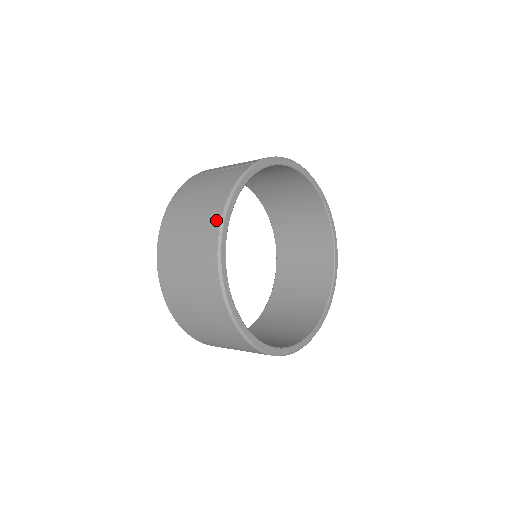
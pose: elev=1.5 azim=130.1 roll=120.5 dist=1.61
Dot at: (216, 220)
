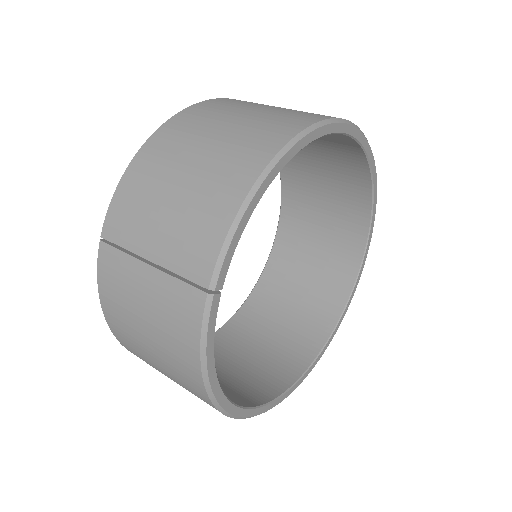
Dot at: (202, 396)
